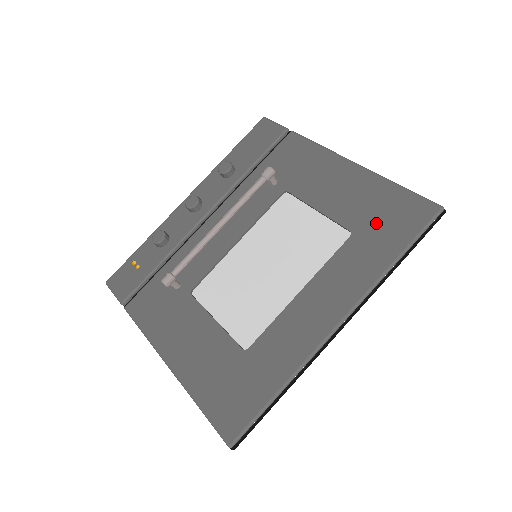
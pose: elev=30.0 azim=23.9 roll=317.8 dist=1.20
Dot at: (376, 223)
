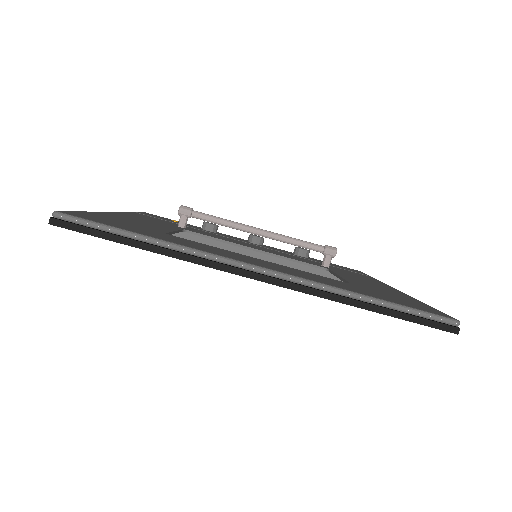
Dot at: (380, 293)
